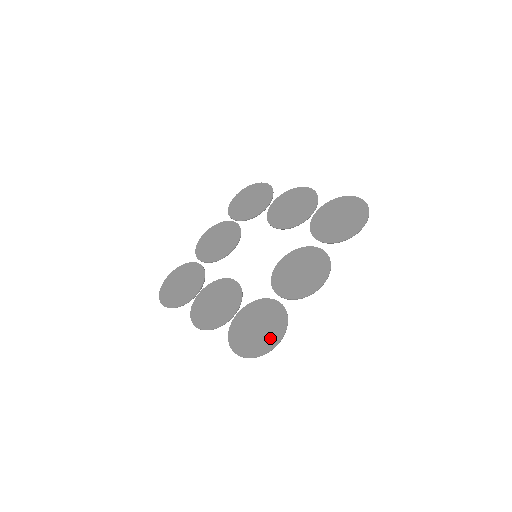
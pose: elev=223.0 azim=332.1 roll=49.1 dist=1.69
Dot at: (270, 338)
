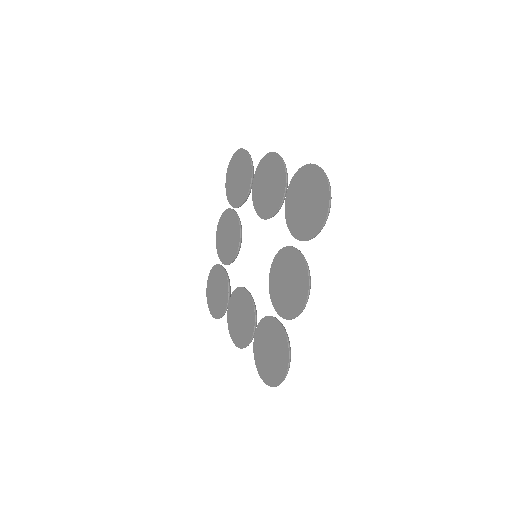
Dot at: (280, 367)
